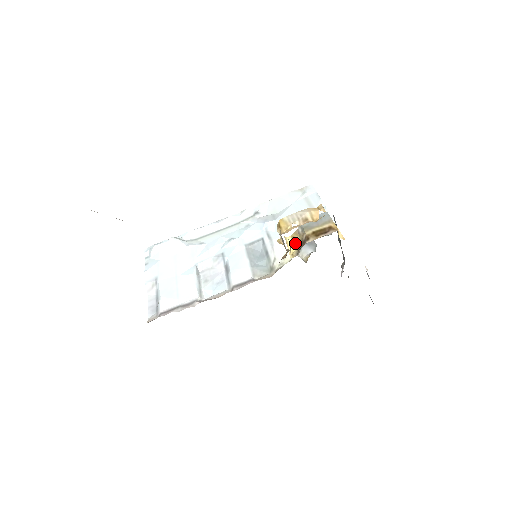
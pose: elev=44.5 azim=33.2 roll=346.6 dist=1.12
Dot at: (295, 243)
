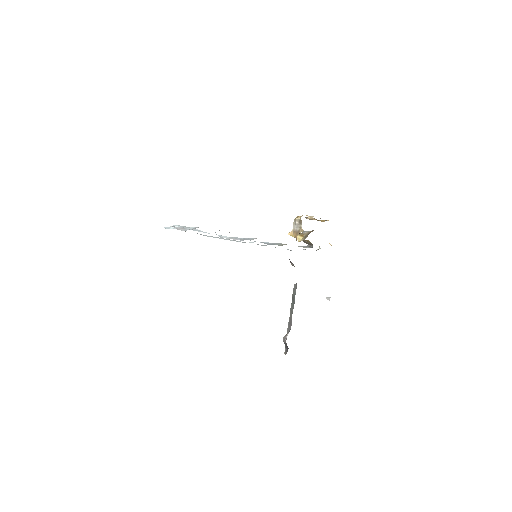
Dot at: (301, 237)
